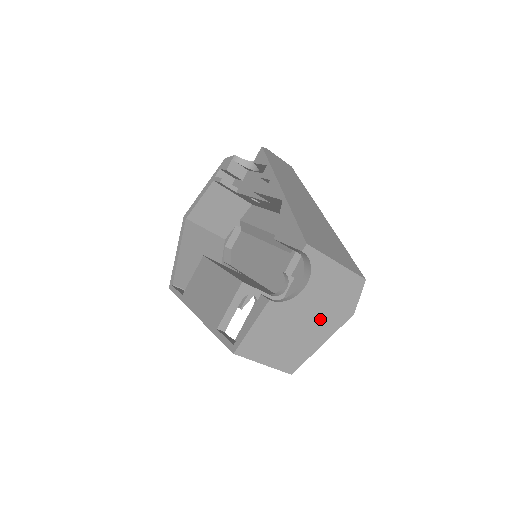
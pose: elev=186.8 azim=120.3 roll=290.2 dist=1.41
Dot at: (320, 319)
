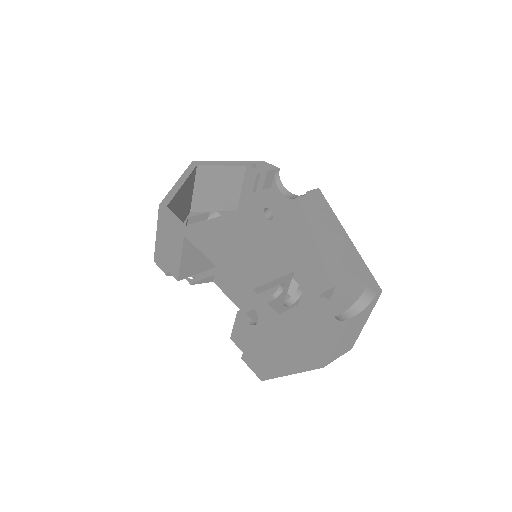
Dot at: (319, 352)
